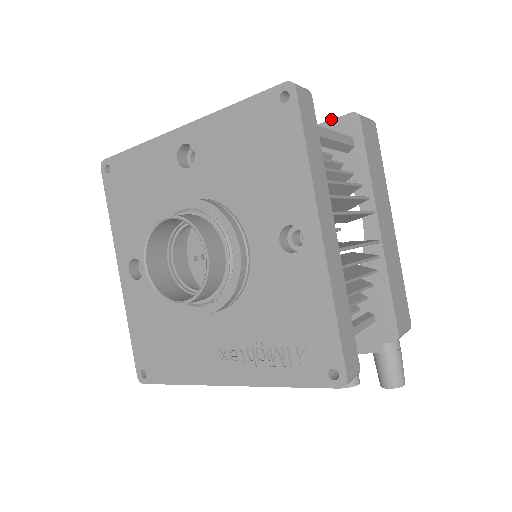
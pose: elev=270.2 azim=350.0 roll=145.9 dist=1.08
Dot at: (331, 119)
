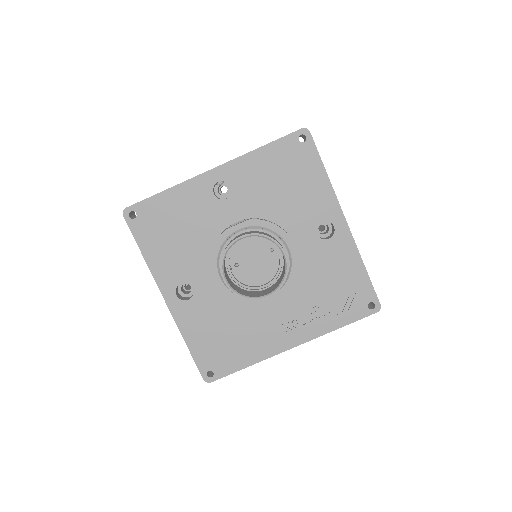
Dot at: occluded
